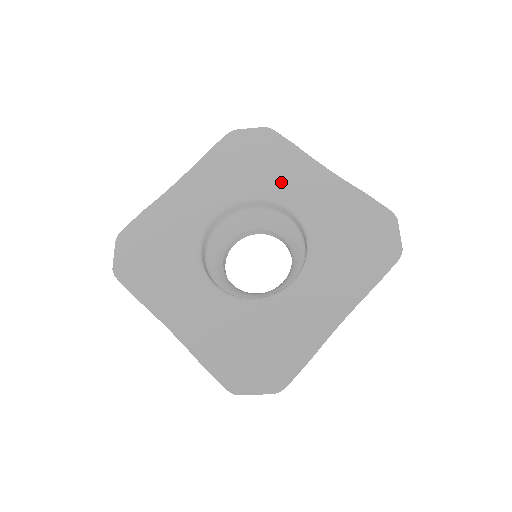
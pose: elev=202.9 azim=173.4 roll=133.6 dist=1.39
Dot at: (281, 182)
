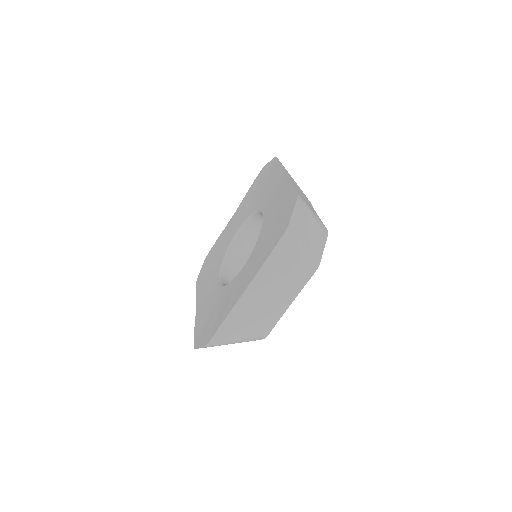
Dot at: (226, 241)
